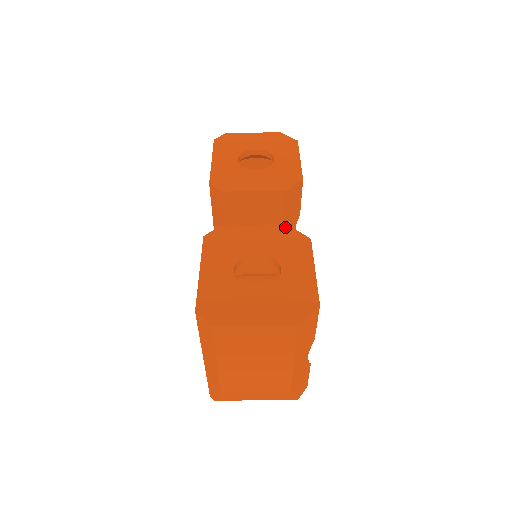
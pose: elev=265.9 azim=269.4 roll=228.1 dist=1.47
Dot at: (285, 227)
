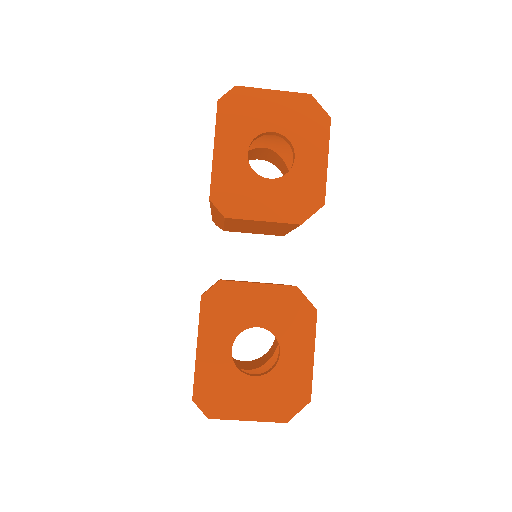
Dot at: (292, 289)
